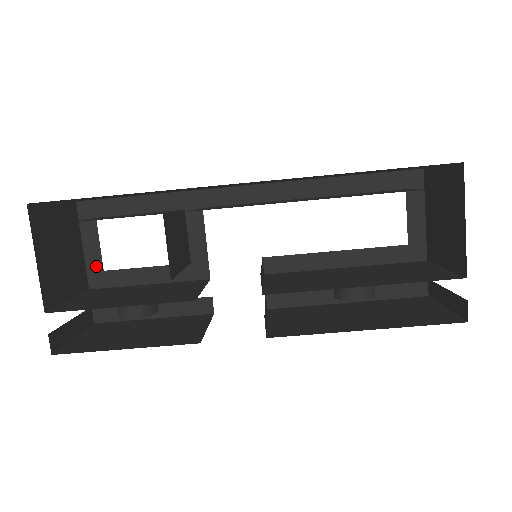
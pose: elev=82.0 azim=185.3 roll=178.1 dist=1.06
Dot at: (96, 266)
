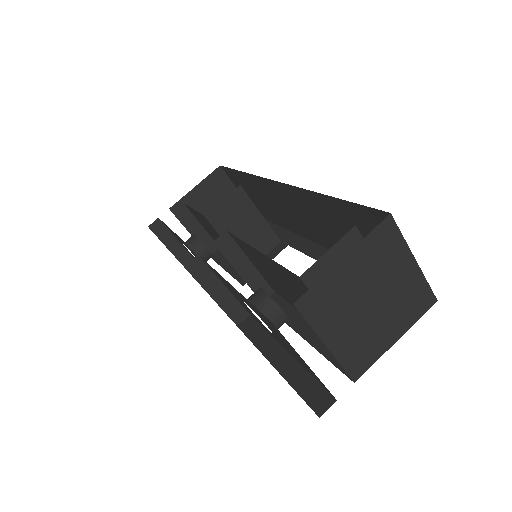
Dot at: occluded
